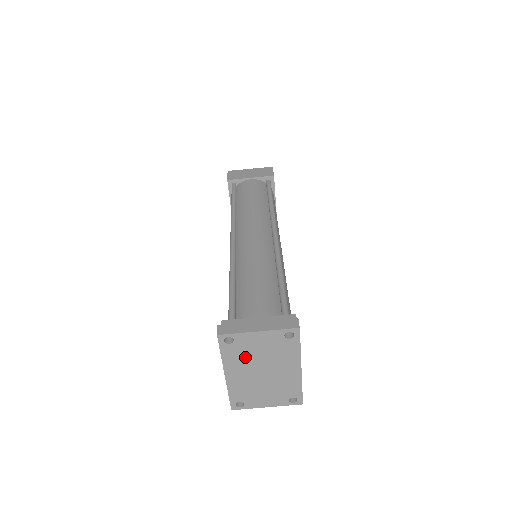
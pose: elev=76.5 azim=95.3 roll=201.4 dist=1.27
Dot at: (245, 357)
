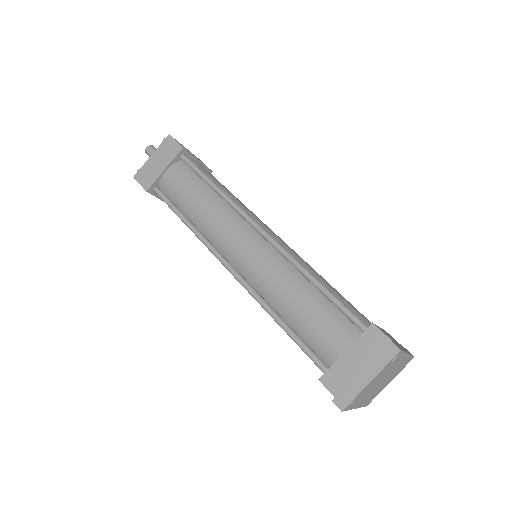
Dot at: (366, 393)
